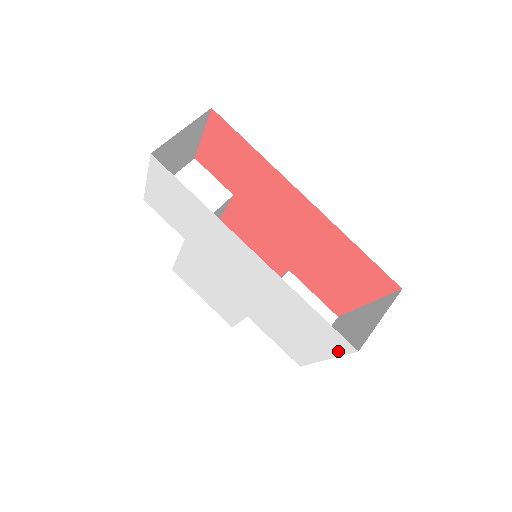
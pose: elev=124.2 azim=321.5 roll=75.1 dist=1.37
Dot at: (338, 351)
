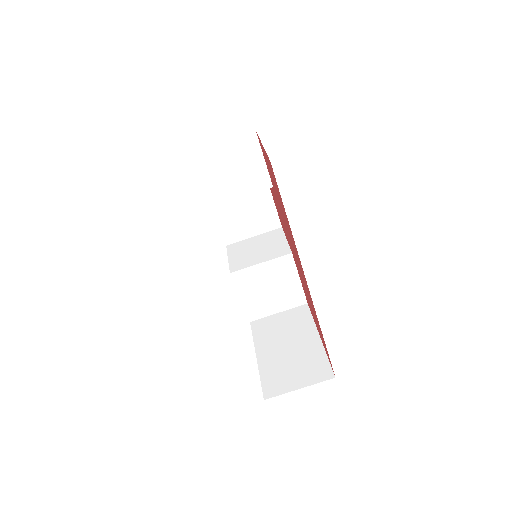
Dot at: occluded
